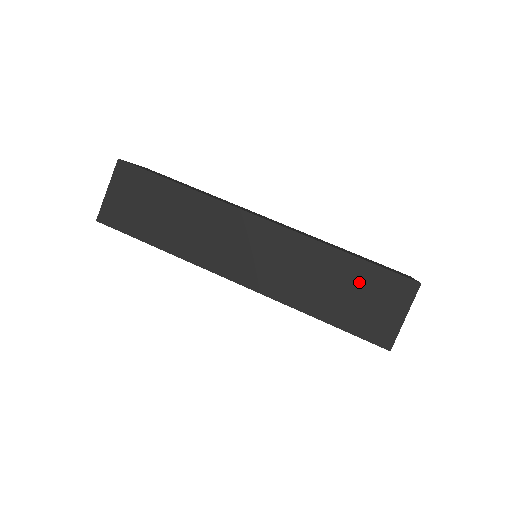
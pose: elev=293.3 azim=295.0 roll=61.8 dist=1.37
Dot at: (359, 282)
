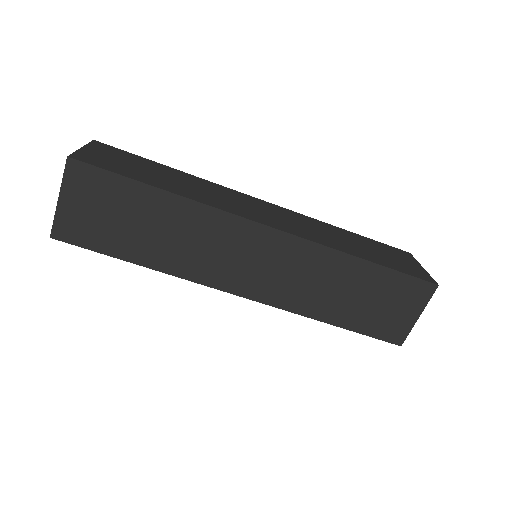
Dot at: (377, 288)
